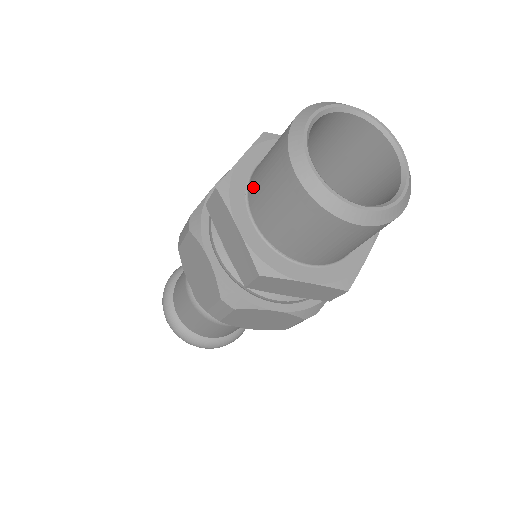
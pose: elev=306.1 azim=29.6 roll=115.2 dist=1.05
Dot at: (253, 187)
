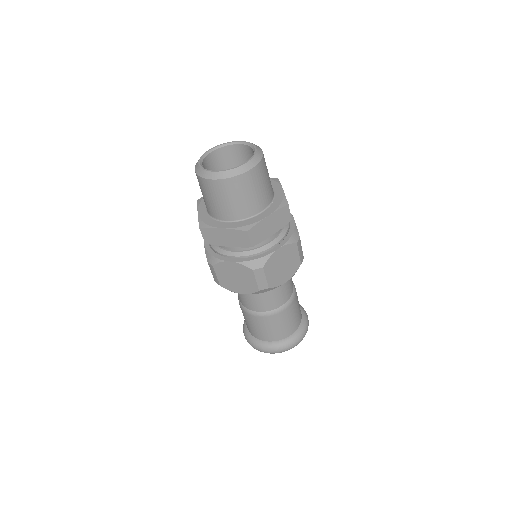
Dot at: occluded
